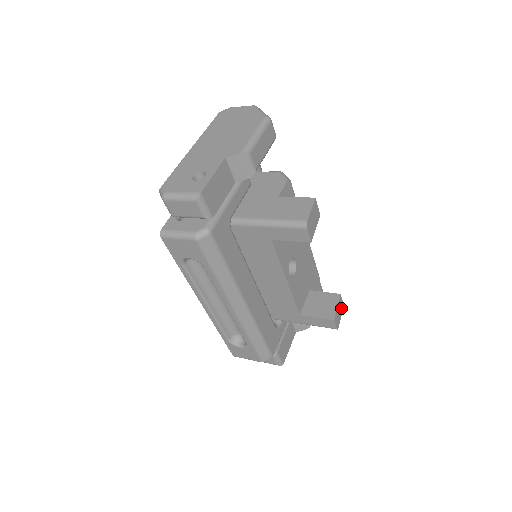
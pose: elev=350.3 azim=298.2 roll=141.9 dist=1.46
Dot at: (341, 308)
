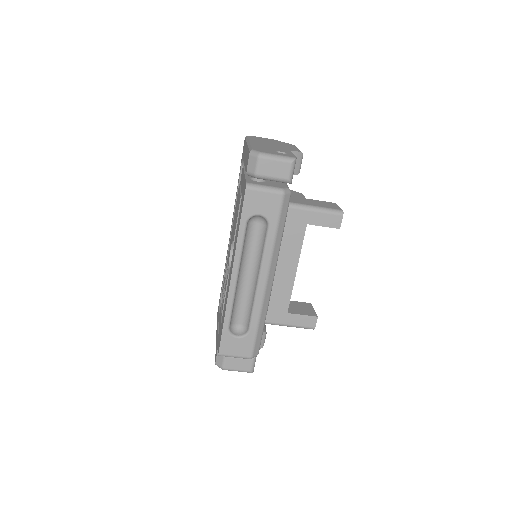
Dot at: occluded
